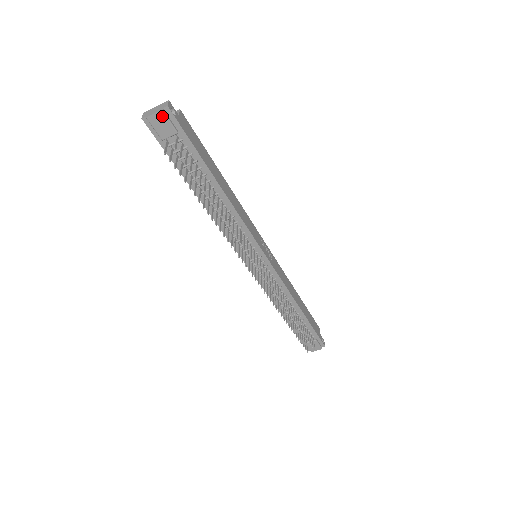
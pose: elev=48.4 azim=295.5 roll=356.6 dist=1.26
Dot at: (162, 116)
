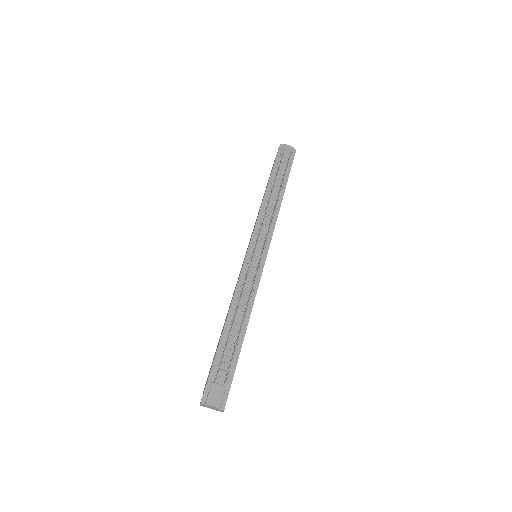
Dot at: (291, 149)
